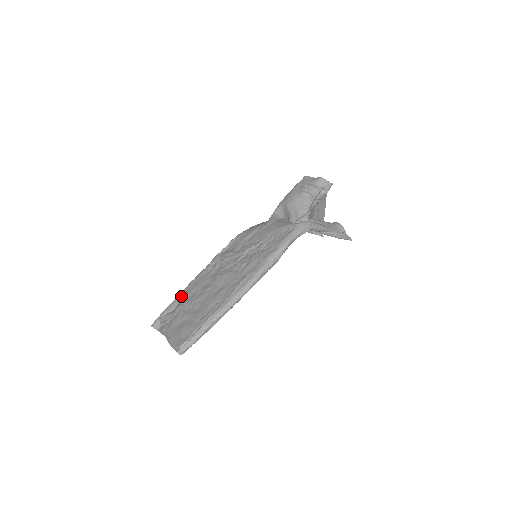
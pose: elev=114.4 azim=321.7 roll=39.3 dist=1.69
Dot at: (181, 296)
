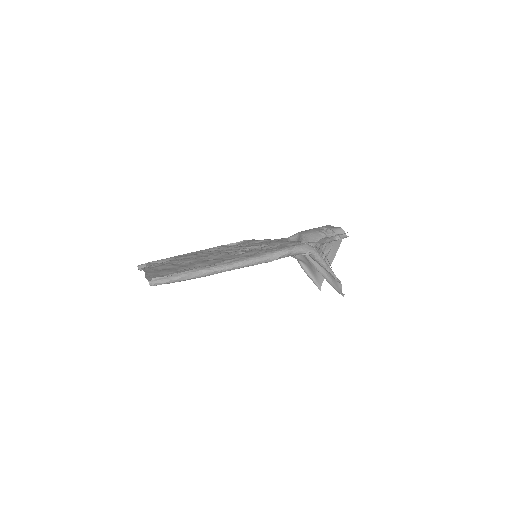
Dot at: (176, 257)
